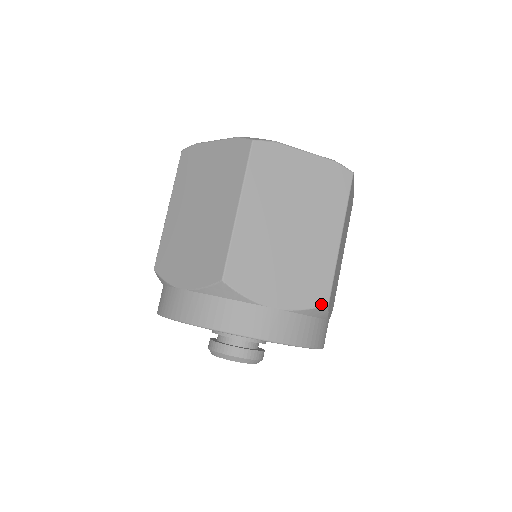
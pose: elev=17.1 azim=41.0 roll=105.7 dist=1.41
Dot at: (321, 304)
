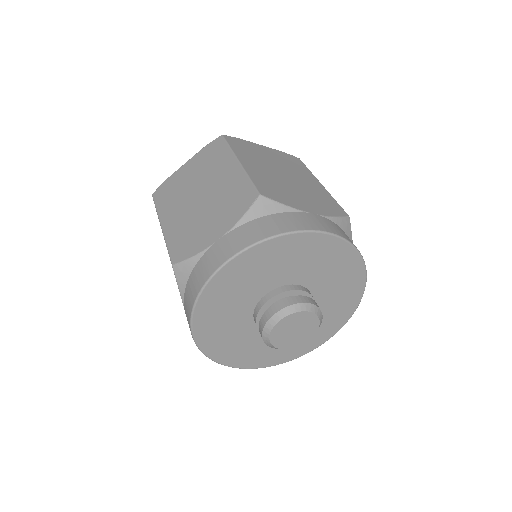
Dot at: (344, 215)
